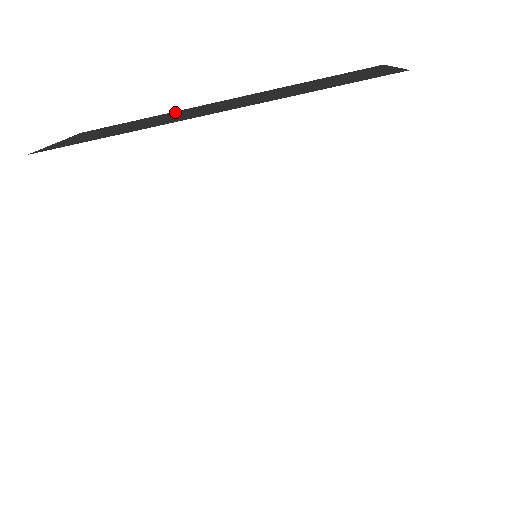
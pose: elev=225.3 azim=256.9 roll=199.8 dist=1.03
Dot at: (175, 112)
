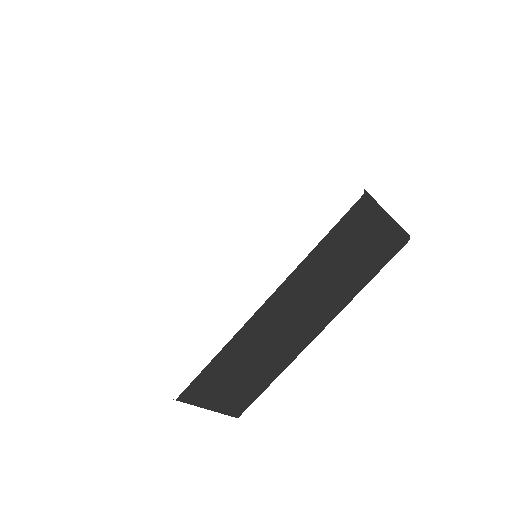
Dot at: occluded
